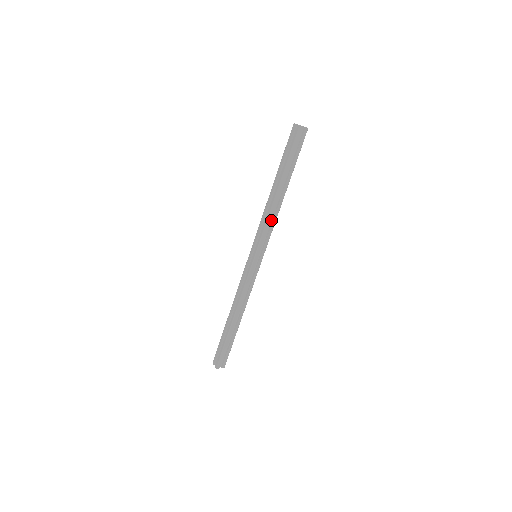
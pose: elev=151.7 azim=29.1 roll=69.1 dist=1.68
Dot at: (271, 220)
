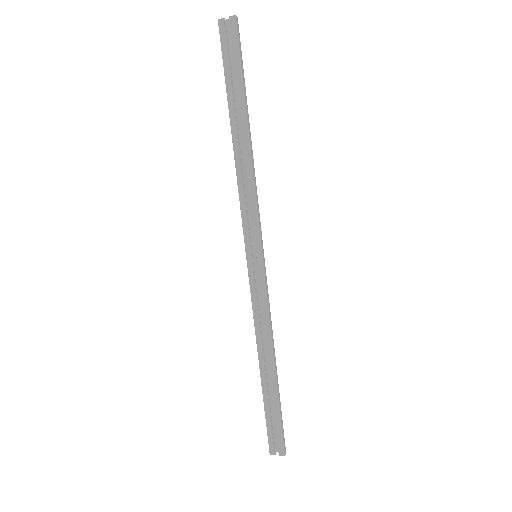
Dot at: (251, 190)
